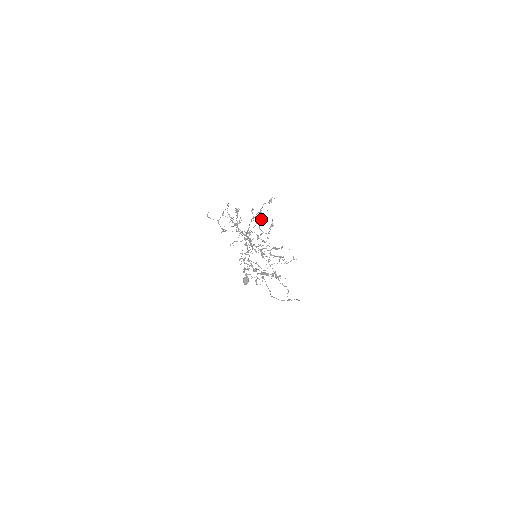
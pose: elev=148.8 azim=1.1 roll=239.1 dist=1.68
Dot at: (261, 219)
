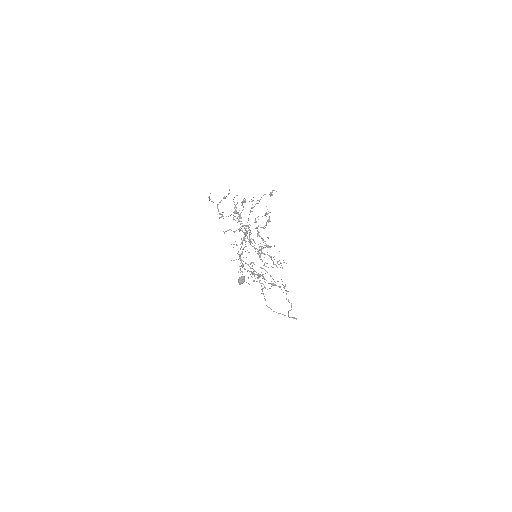
Dot at: (266, 216)
